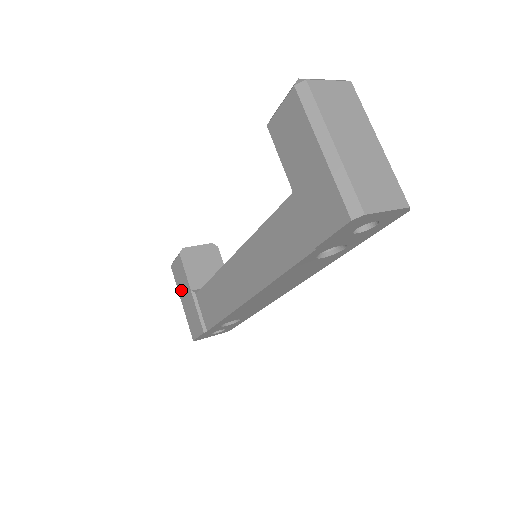
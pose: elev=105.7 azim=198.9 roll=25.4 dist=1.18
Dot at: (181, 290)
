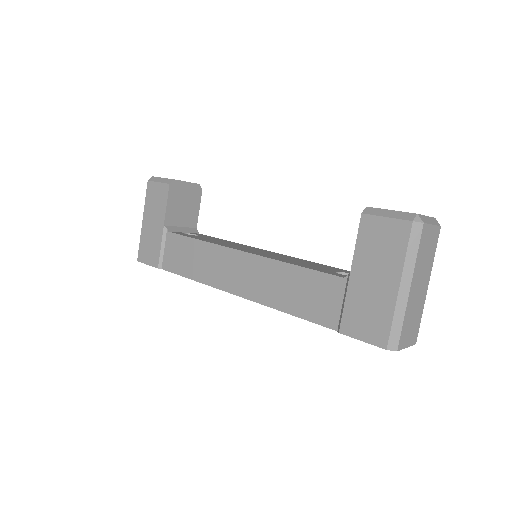
Dot at: (149, 212)
